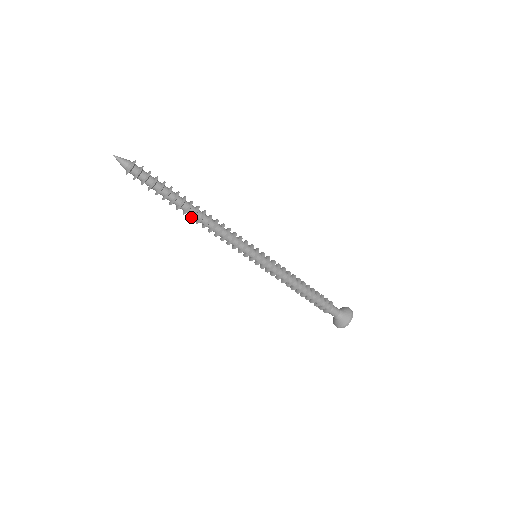
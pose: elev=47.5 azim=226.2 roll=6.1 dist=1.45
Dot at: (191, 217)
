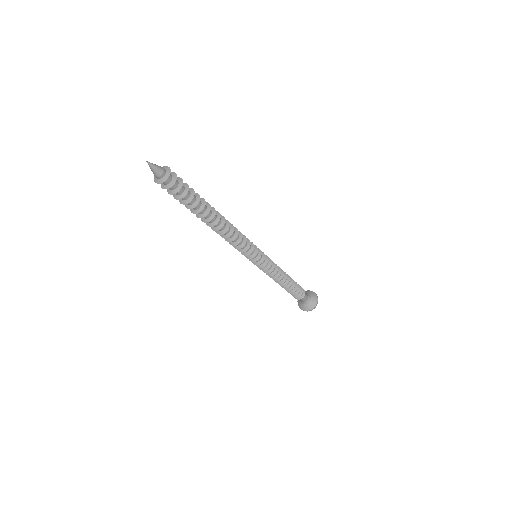
Dot at: (213, 224)
